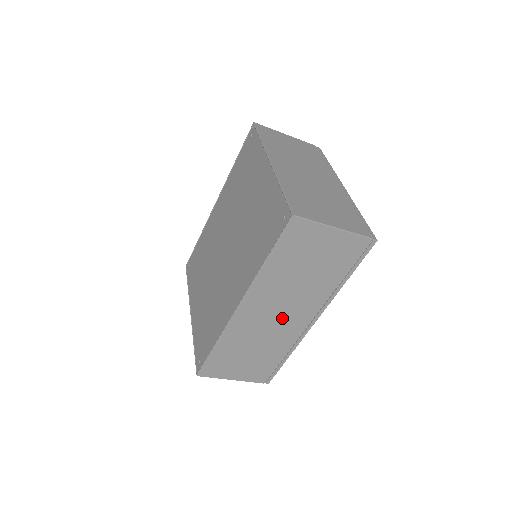
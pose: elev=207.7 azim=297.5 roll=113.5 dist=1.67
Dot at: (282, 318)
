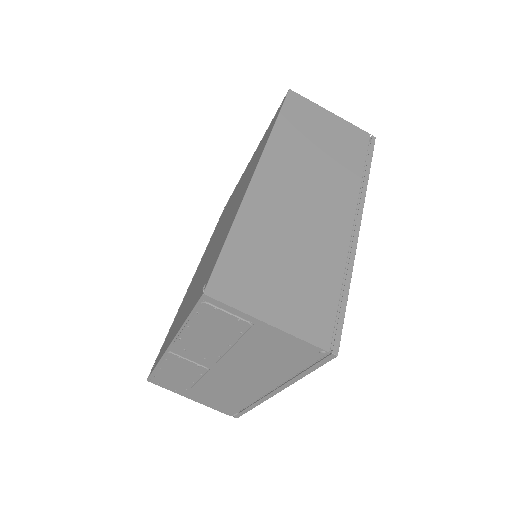
Dot at: (315, 205)
